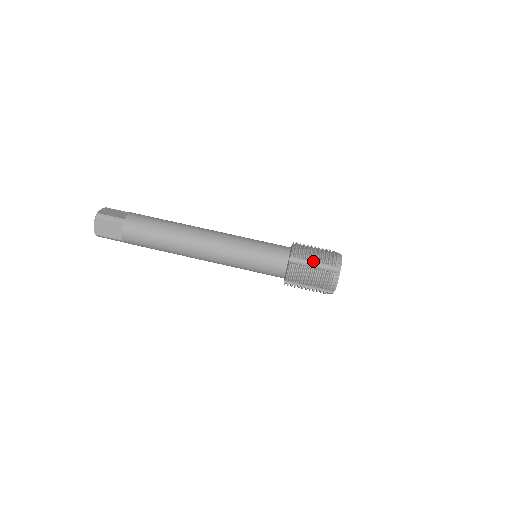
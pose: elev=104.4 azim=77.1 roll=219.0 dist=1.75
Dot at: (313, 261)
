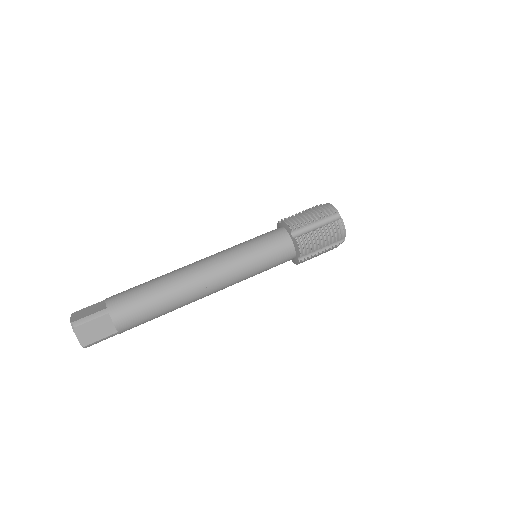
Dot at: (313, 223)
